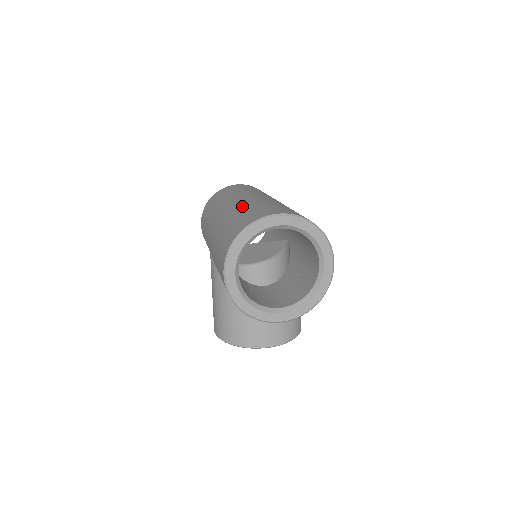
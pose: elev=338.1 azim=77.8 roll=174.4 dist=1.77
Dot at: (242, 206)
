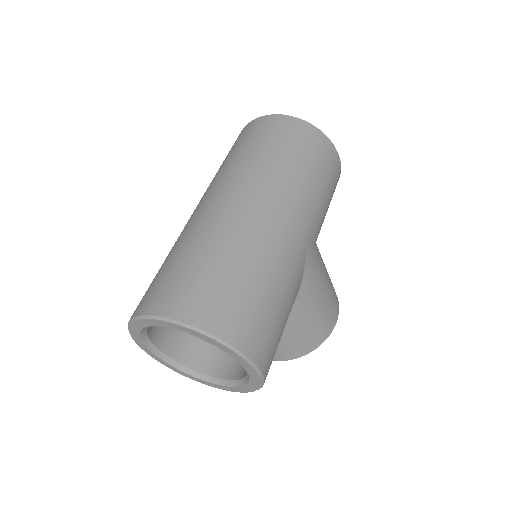
Dot at: (182, 237)
